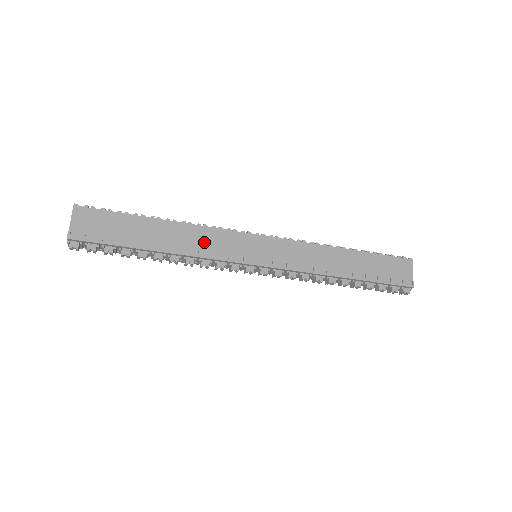
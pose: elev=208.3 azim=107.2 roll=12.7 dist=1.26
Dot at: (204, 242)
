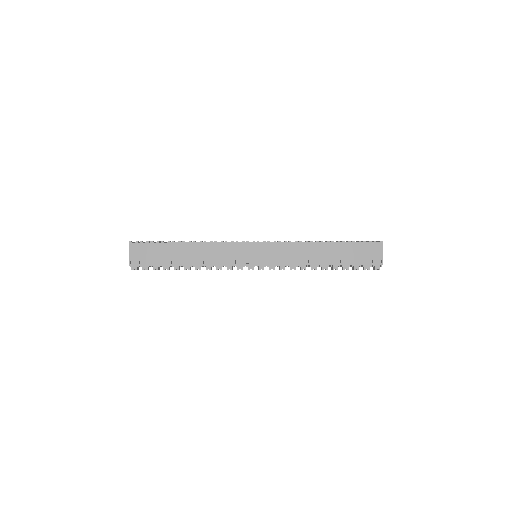
Dot at: (216, 254)
